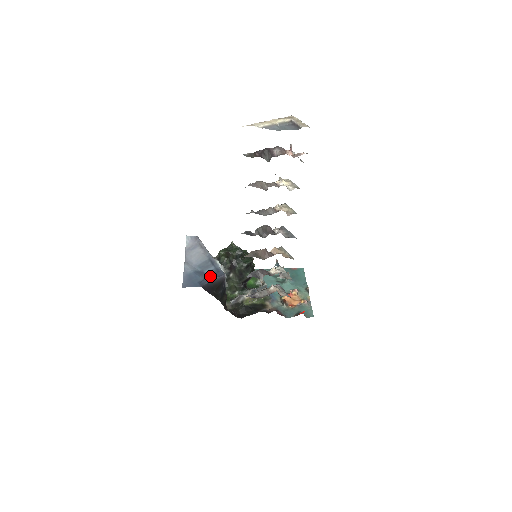
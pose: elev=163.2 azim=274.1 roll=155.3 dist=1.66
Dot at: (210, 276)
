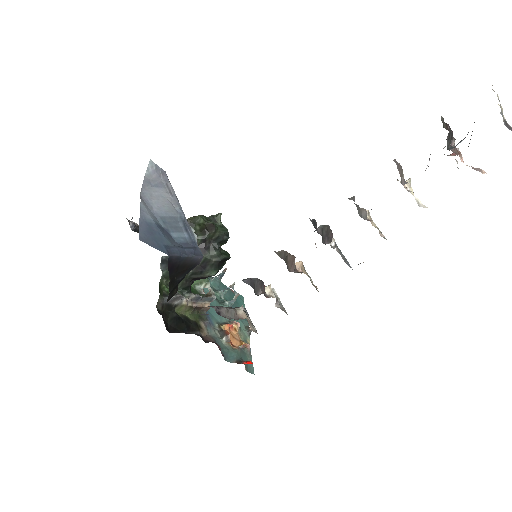
Dot at: (182, 246)
